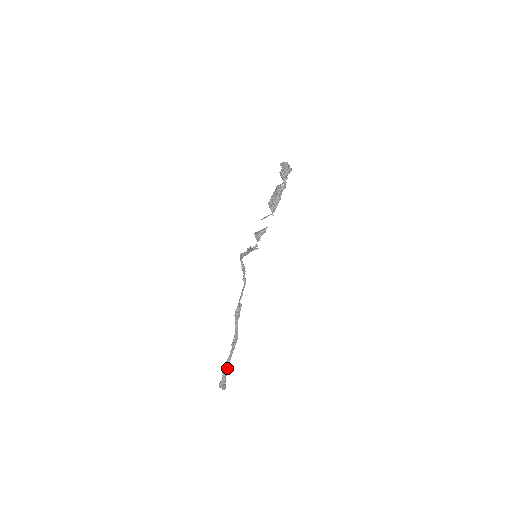
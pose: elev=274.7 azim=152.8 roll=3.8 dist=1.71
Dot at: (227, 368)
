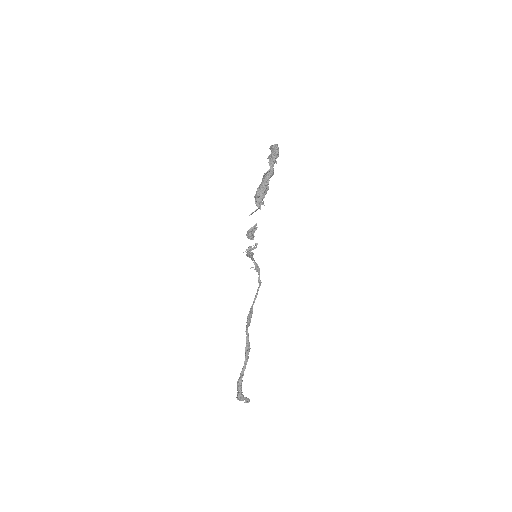
Dot at: (241, 381)
